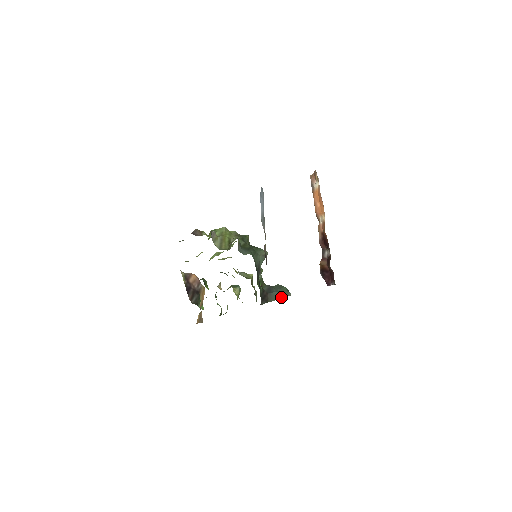
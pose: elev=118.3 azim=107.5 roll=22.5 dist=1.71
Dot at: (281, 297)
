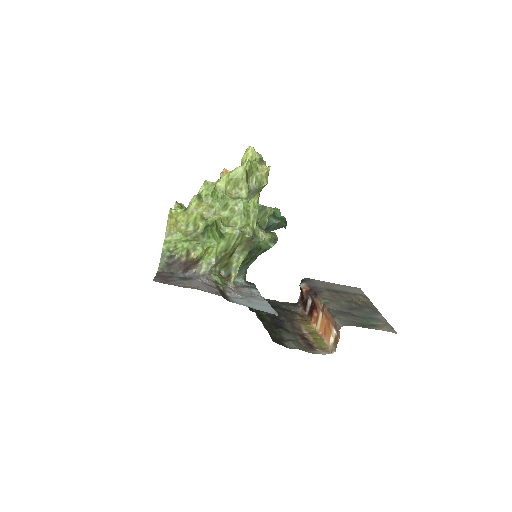
Dot at: occluded
